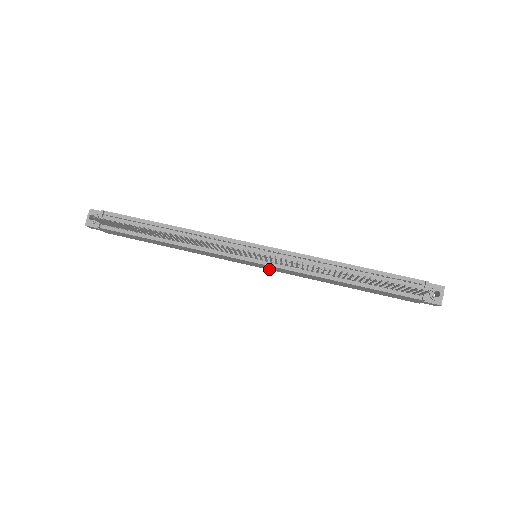
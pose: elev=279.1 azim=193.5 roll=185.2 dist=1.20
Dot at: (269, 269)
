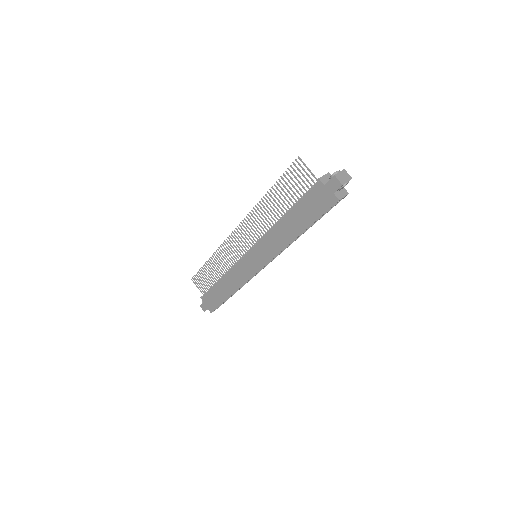
Dot at: (265, 263)
